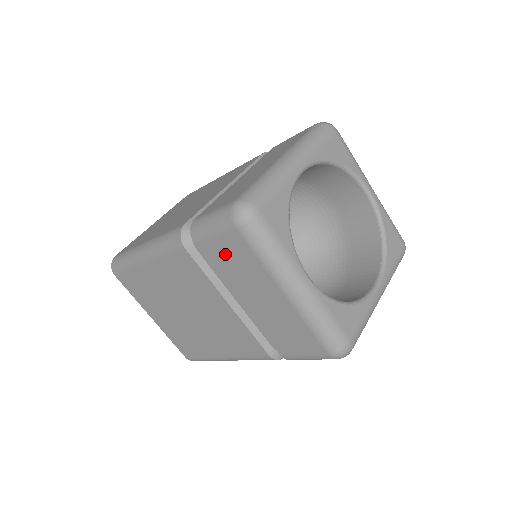
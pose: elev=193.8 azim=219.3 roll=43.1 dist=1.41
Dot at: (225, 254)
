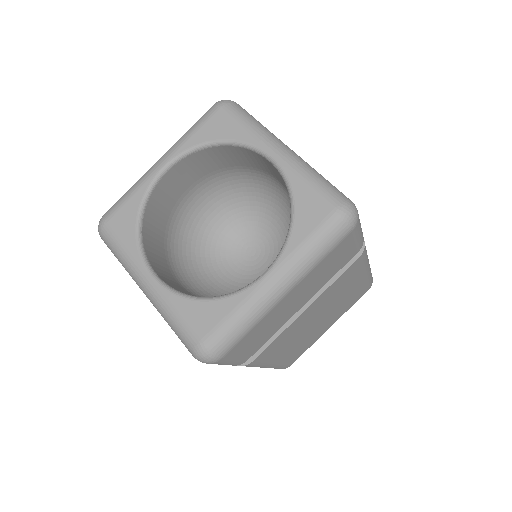
Dot at: occluded
